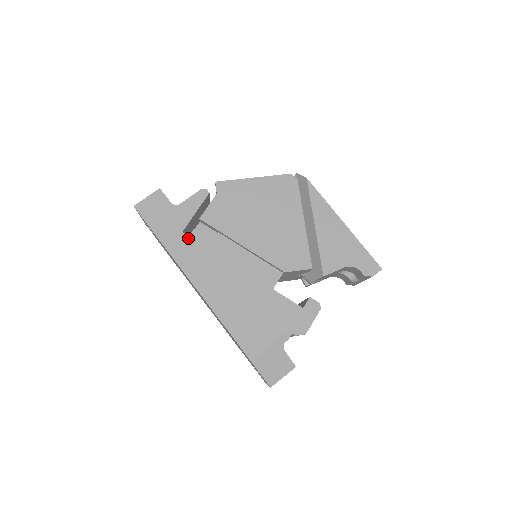
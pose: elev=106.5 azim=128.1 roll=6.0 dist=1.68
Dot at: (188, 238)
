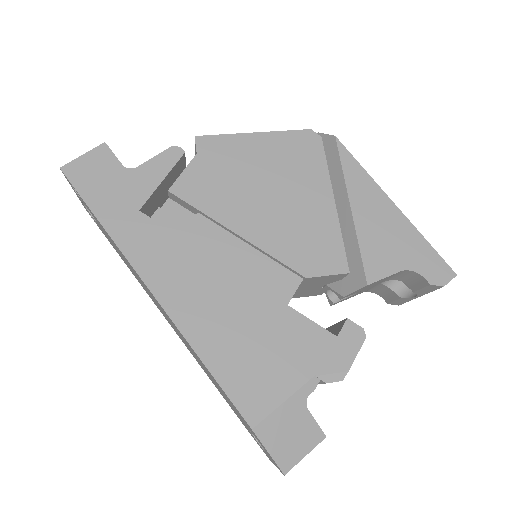
Dot at: (148, 220)
